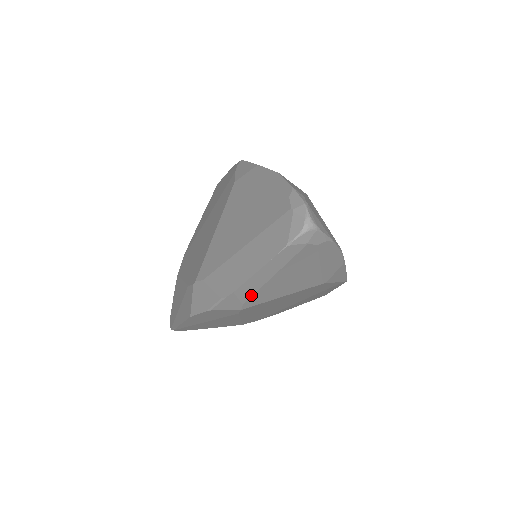
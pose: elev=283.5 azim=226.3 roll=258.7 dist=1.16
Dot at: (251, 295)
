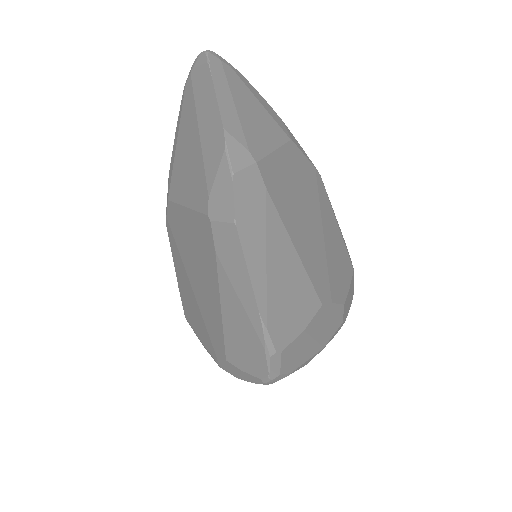
Dot at: (242, 135)
